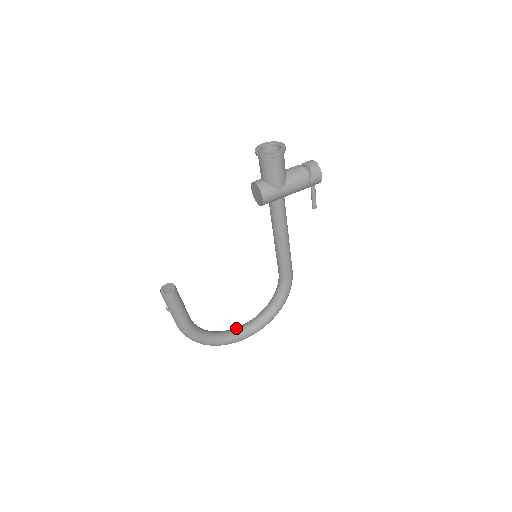
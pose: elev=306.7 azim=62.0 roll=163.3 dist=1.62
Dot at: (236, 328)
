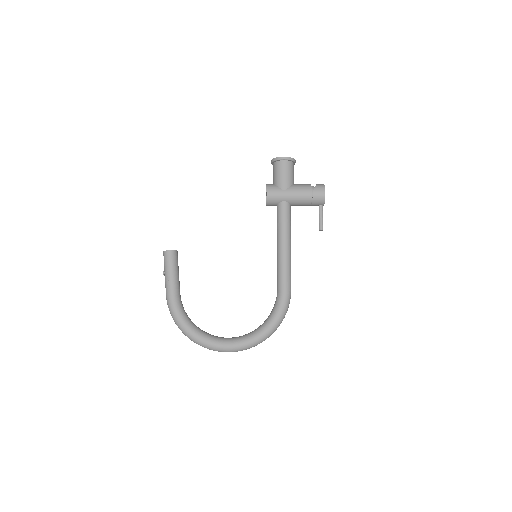
Dot at: (221, 337)
